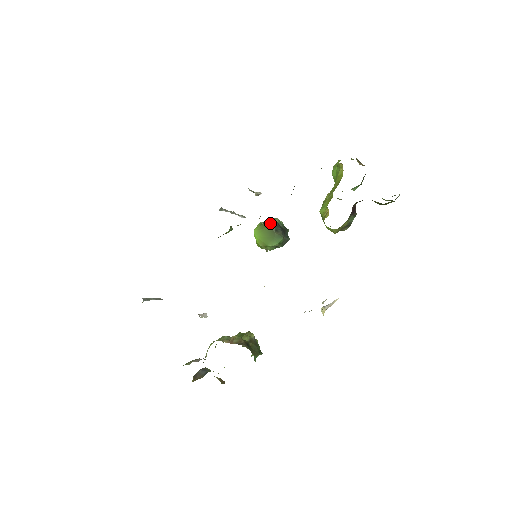
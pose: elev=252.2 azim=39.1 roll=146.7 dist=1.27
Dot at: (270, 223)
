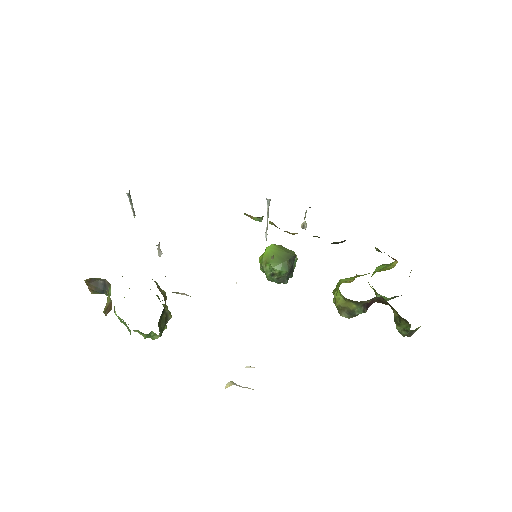
Dot at: (291, 251)
